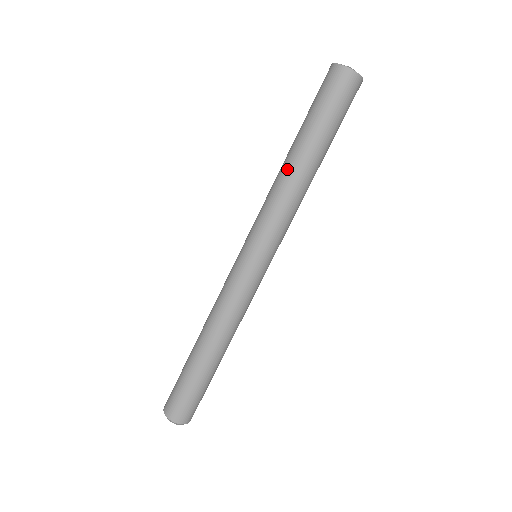
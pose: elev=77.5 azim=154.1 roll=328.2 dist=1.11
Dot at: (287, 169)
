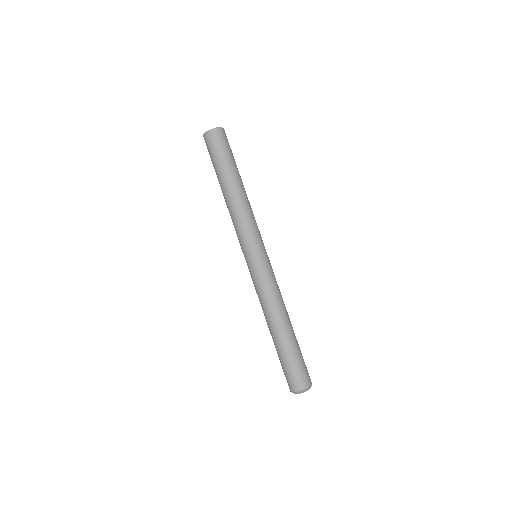
Dot at: (231, 197)
